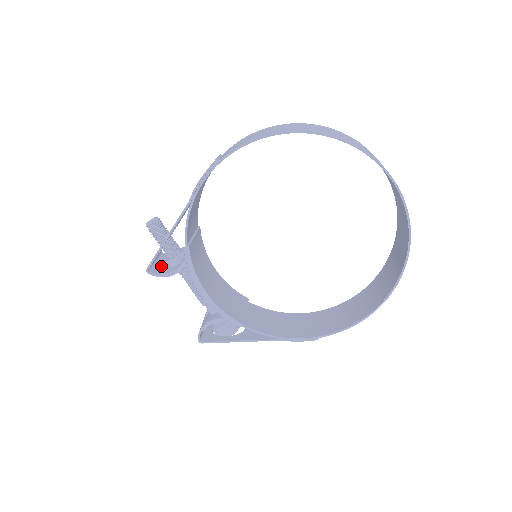
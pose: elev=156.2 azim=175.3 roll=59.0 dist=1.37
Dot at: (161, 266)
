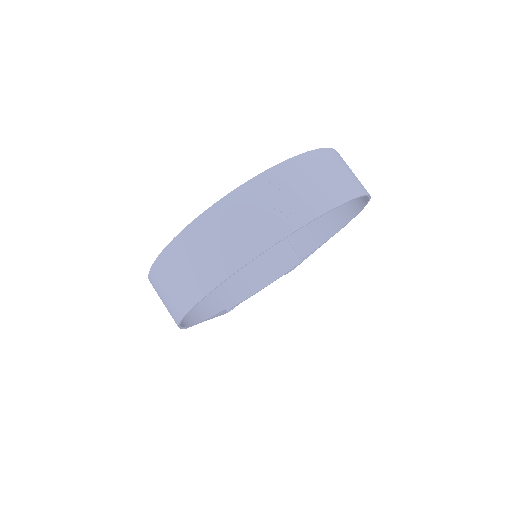
Dot at: occluded
